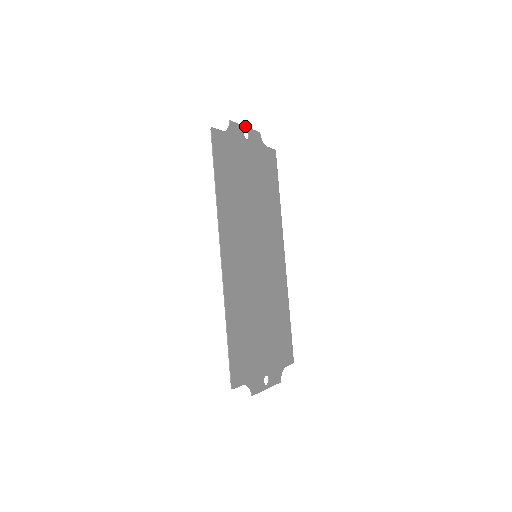
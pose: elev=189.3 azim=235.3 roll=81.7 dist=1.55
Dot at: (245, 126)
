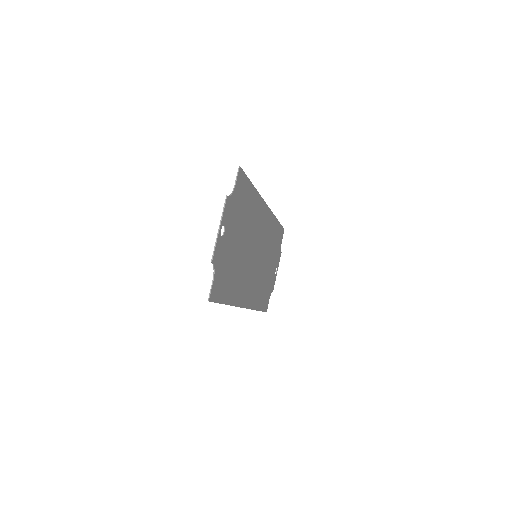
Dot at: (219, 229)
